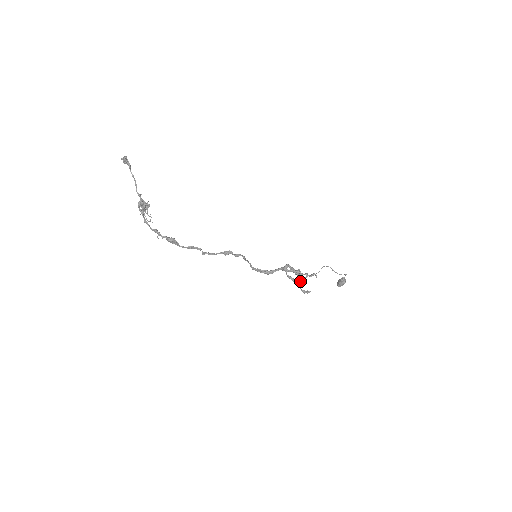
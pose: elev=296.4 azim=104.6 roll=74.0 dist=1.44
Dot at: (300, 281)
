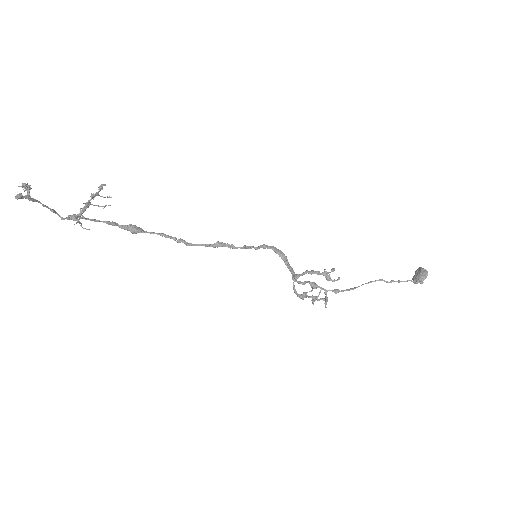
Dot at: occluded
